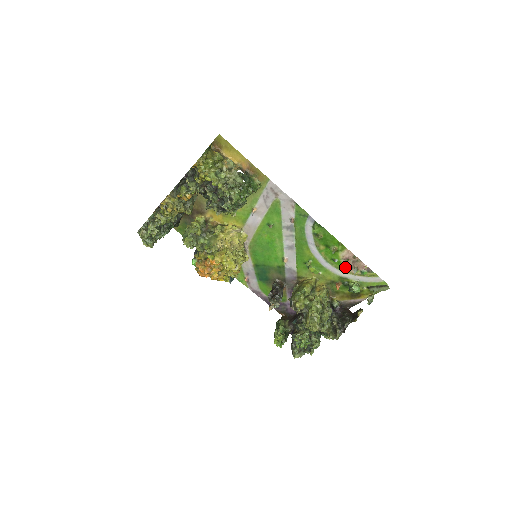
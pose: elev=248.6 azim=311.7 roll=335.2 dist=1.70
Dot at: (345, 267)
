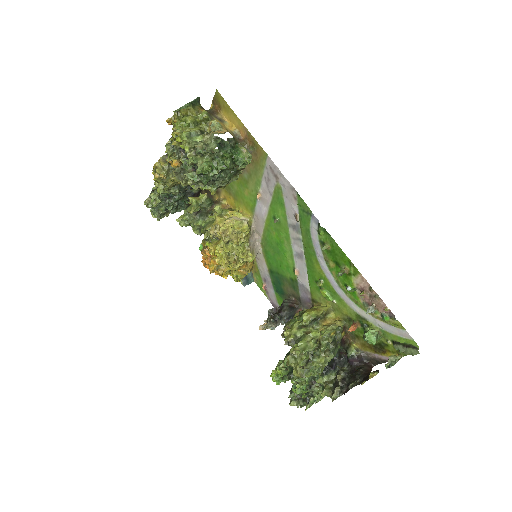
Dot at: (362, 301)
